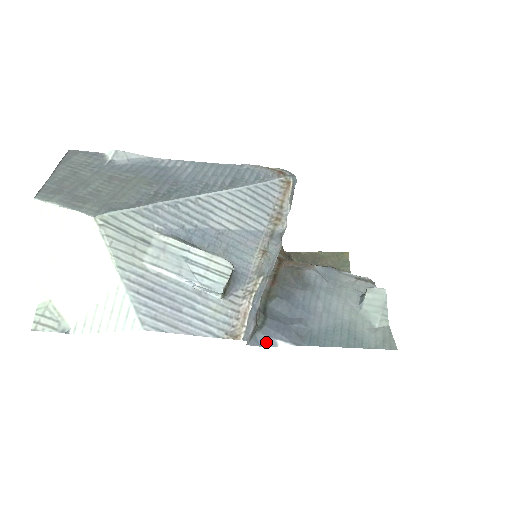
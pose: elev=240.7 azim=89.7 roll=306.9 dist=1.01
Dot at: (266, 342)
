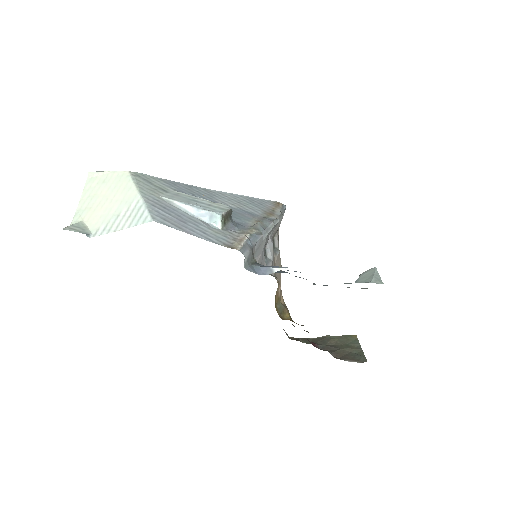
Dot at: (263, 272)
